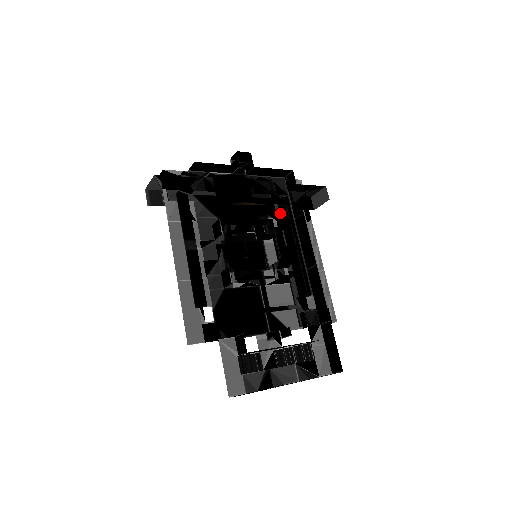
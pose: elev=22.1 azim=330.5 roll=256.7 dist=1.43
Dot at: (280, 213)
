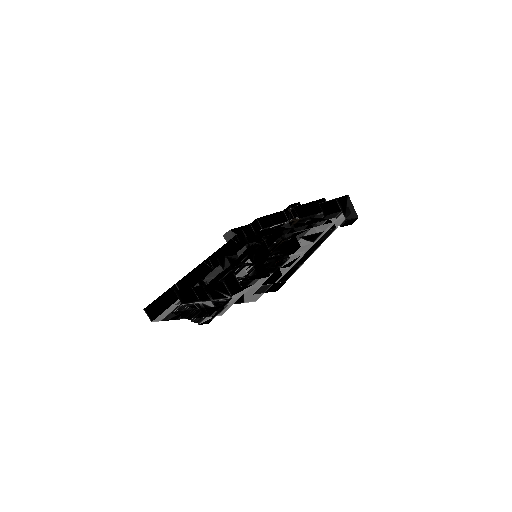
Dot at: (302, 229)
